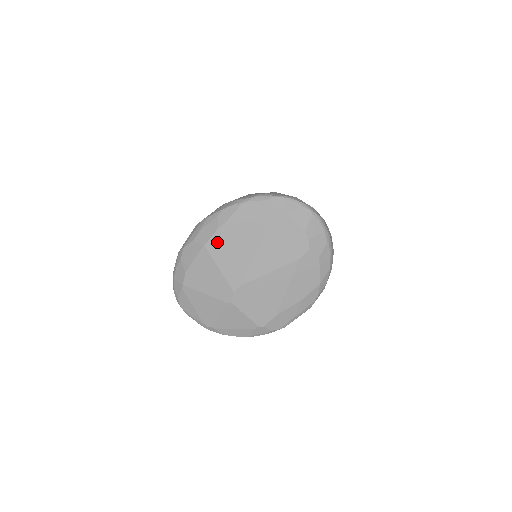
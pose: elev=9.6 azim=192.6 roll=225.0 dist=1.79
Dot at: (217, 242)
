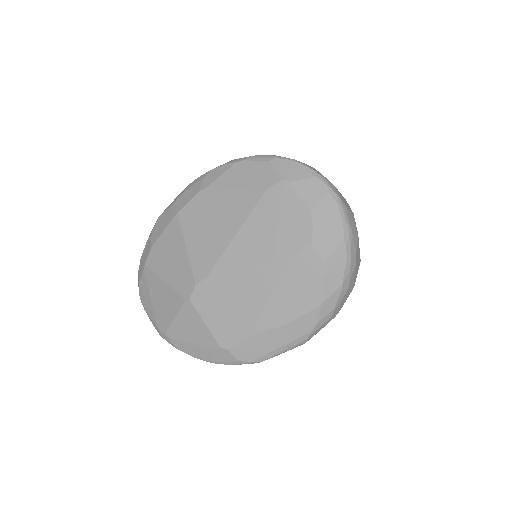
Dot at: (193, 211)
